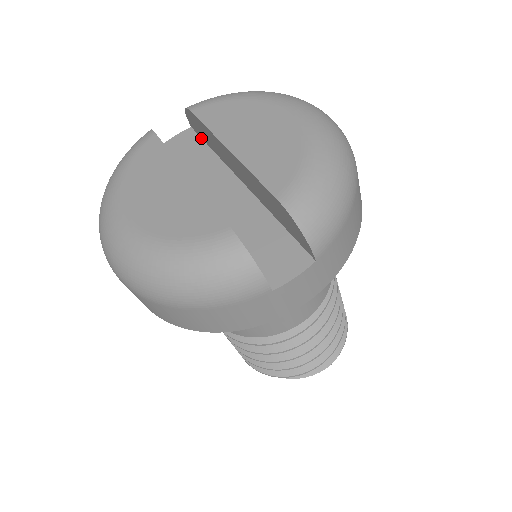
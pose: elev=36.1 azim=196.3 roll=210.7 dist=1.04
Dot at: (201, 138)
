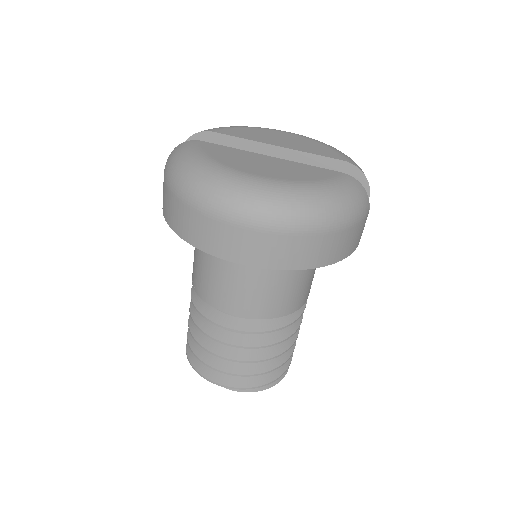
Dot at: occluded
